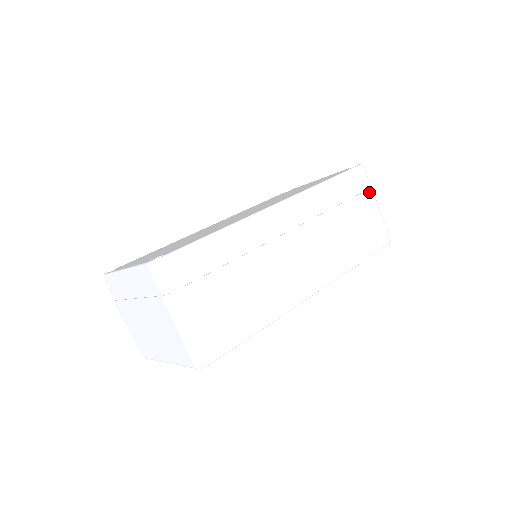
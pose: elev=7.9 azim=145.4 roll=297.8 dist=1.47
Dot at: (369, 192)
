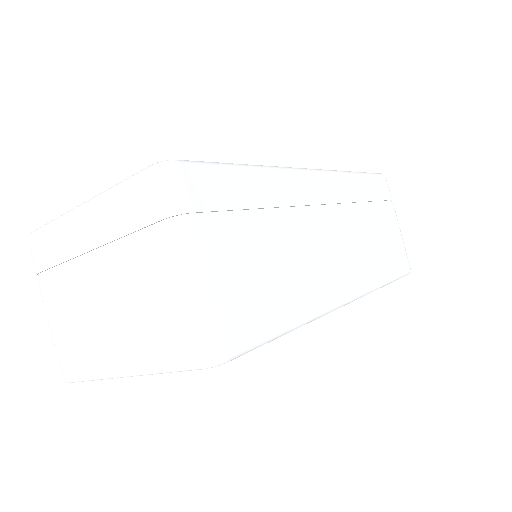
Dot at: (392, 206)
